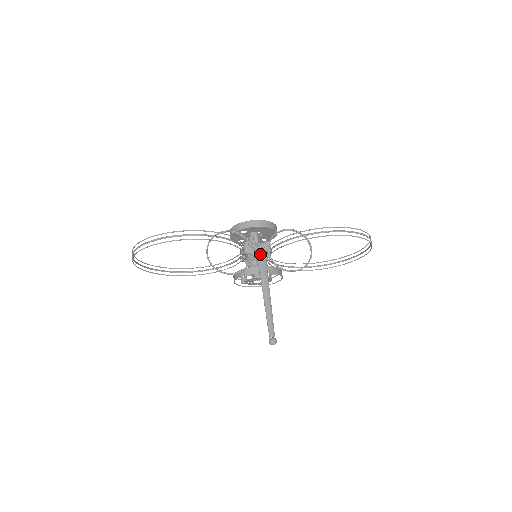
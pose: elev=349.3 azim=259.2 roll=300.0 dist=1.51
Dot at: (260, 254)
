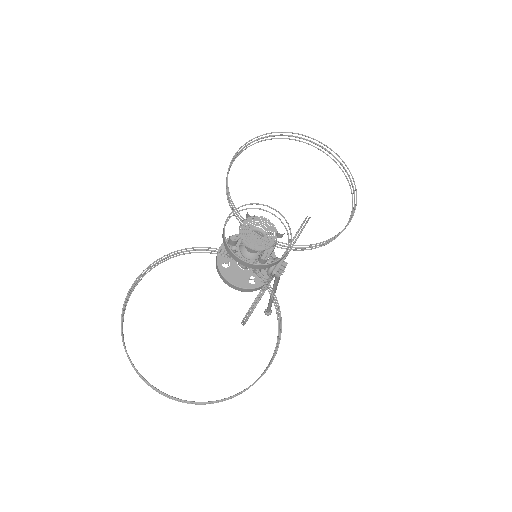
Dot at: occluded
